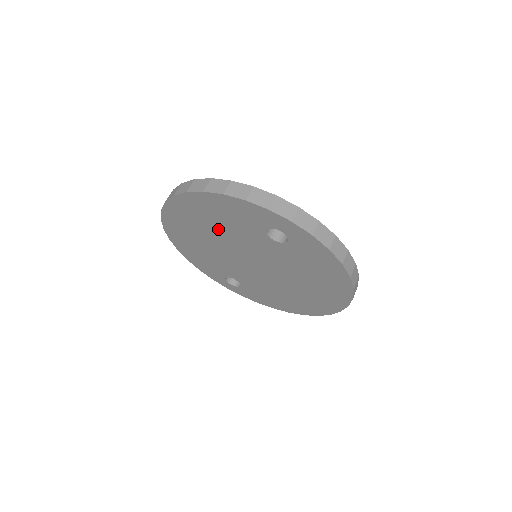
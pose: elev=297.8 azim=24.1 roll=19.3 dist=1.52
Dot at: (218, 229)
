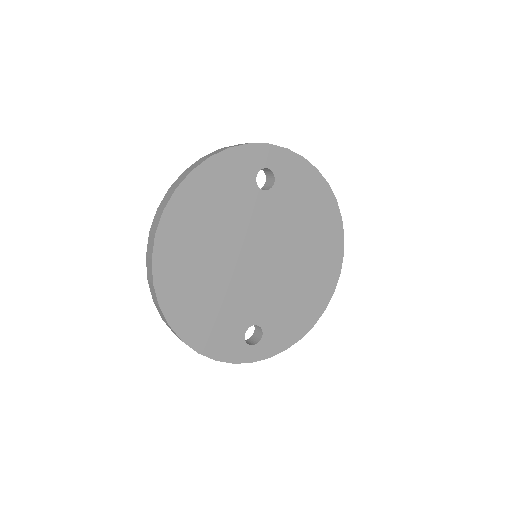
Dot at: (217, 229)
